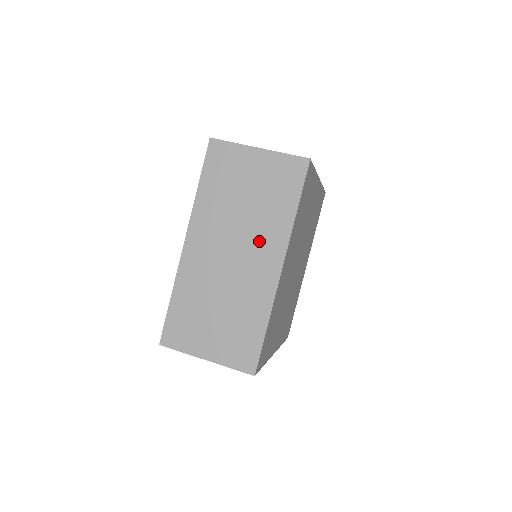
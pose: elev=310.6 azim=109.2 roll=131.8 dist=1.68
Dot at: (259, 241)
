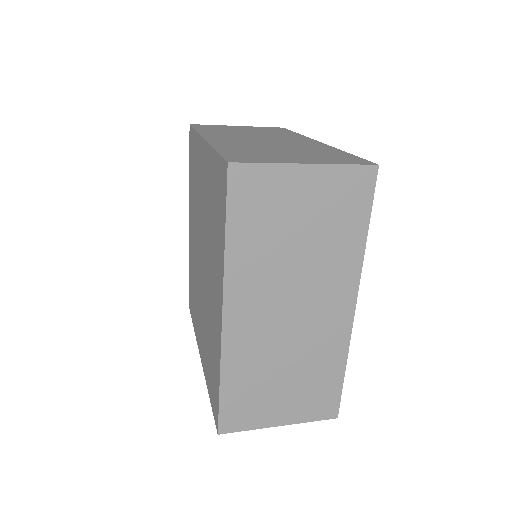
Dot at: (282, 137)
